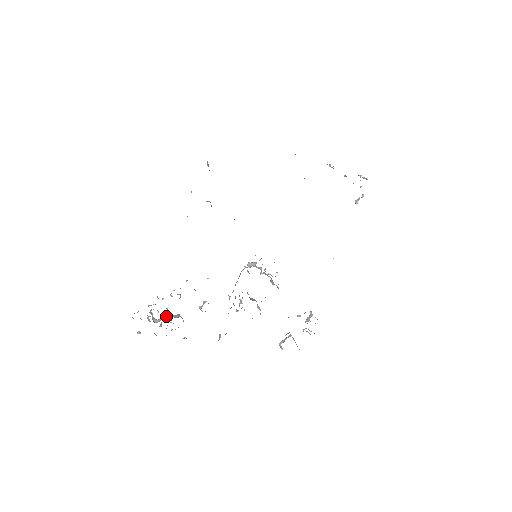
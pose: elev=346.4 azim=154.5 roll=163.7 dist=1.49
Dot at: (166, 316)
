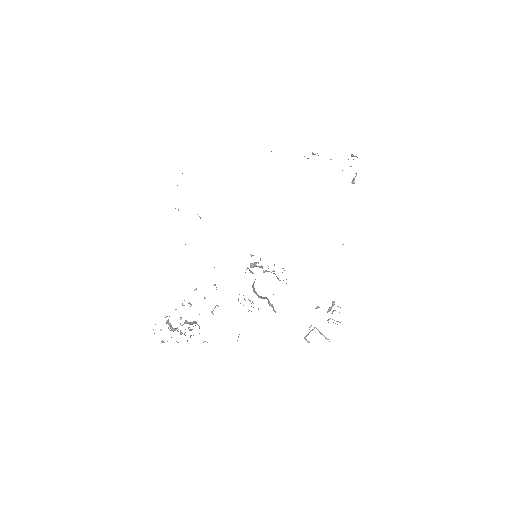
Dot at: occluded
